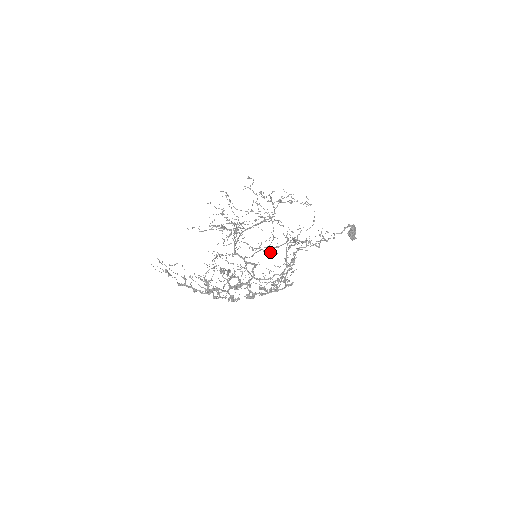
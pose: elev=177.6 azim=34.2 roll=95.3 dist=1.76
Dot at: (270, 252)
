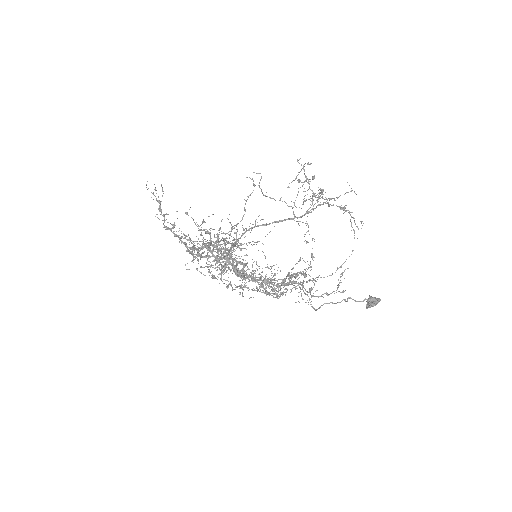
Dot at: occluded
